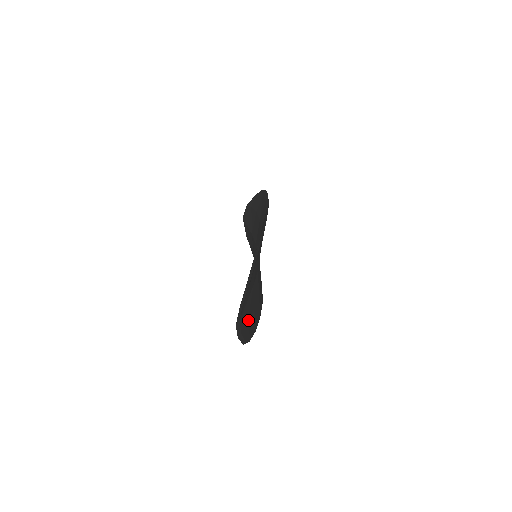
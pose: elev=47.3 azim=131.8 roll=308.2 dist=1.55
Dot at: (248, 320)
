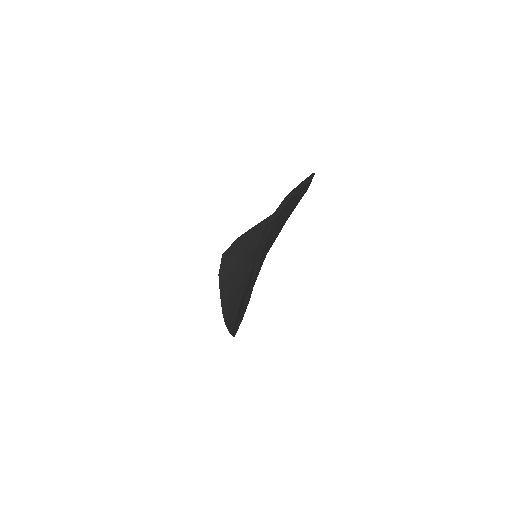
Dot at: (257, 273)
